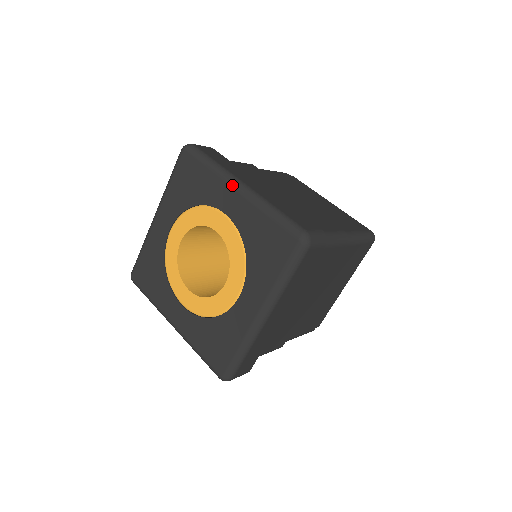
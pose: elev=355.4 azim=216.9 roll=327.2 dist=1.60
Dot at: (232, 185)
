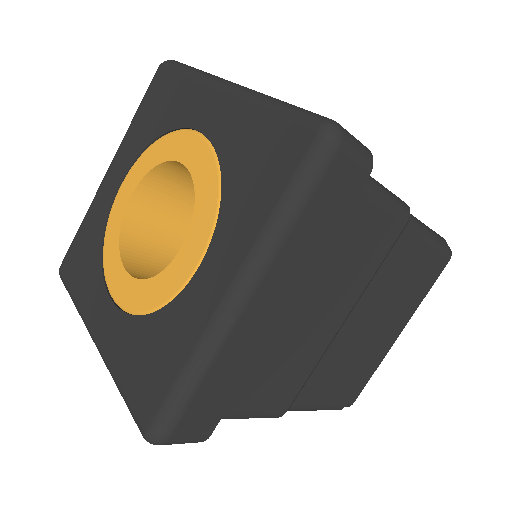
Dot at: (217, 85)
